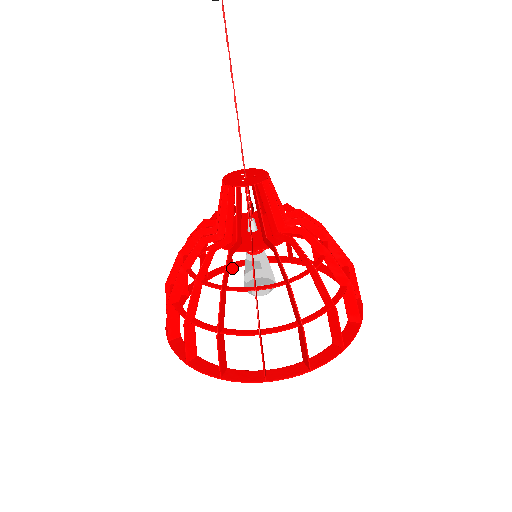
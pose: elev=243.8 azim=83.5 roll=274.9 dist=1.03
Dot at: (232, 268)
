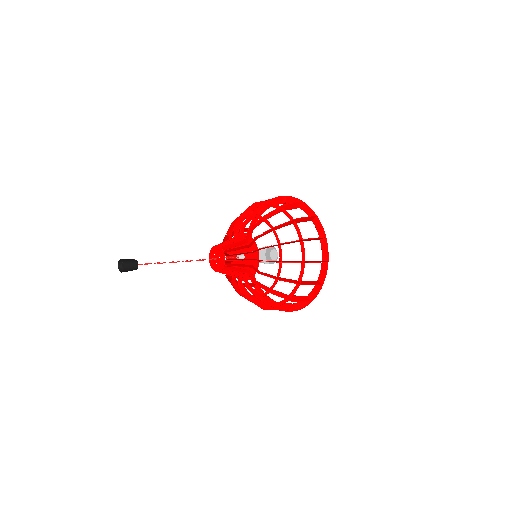
Dot at: occluded
